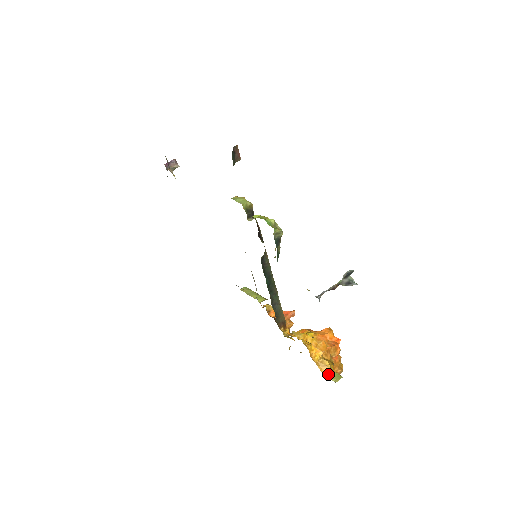
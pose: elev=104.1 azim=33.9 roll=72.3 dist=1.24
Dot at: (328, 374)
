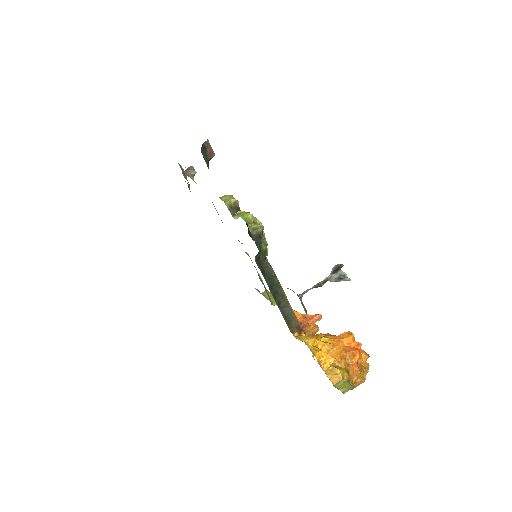
Dot at: (338, 384)
